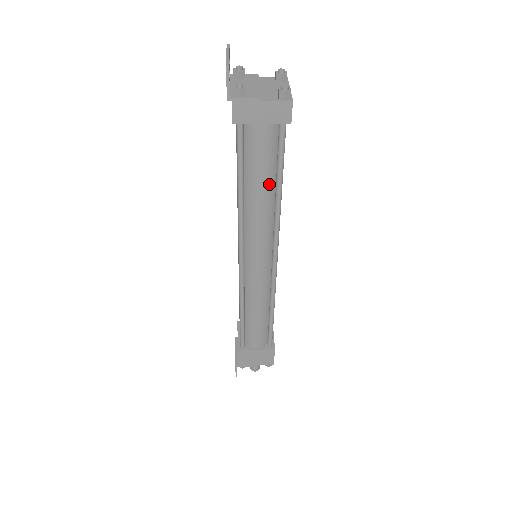
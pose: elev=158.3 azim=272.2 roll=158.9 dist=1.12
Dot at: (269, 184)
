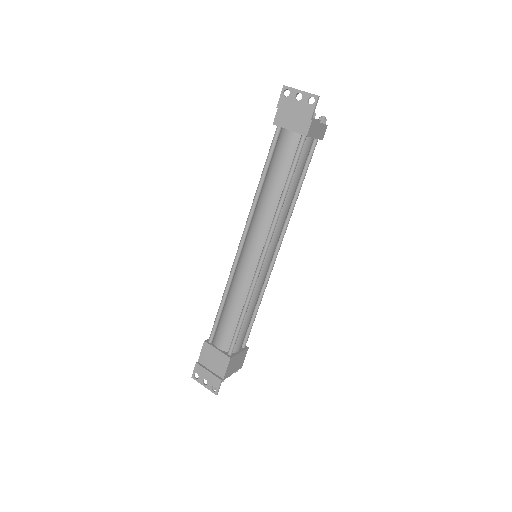
Dot at: (297, 185)
